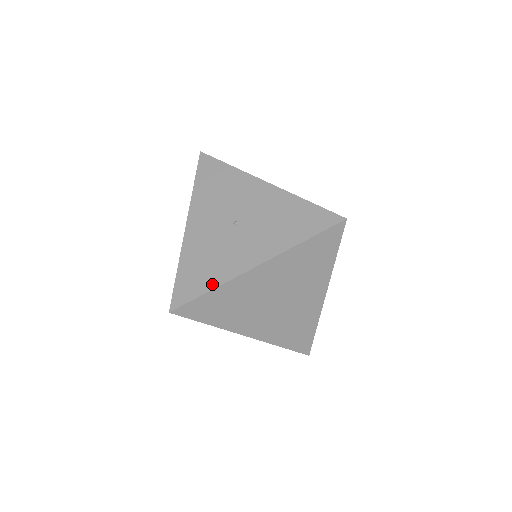
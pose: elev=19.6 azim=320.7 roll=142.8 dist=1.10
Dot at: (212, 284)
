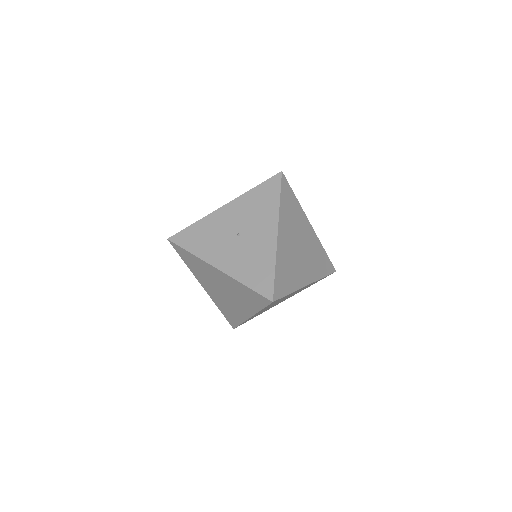
Dot at: (194, 250)
